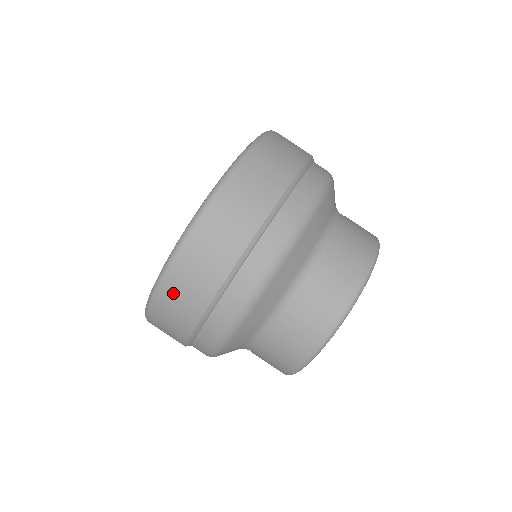
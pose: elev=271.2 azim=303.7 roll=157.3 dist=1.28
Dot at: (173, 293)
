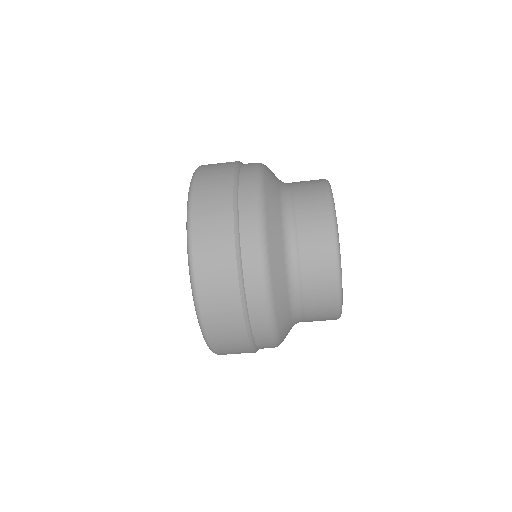
Dot at: occluded
